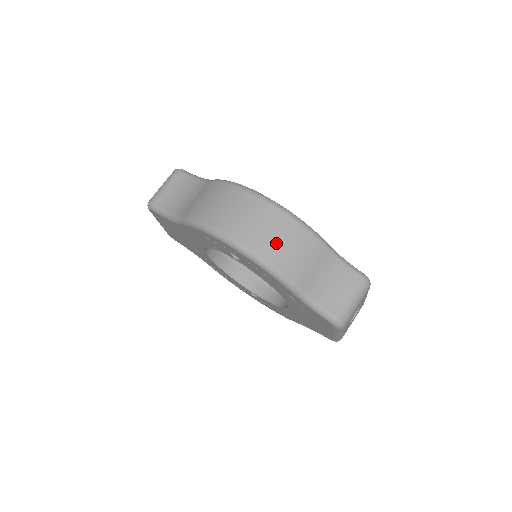
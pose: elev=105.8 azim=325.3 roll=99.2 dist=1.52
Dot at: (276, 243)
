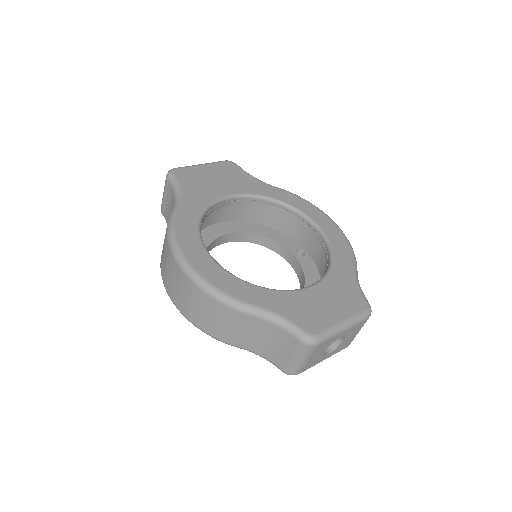
Dot at: (199, 313)
